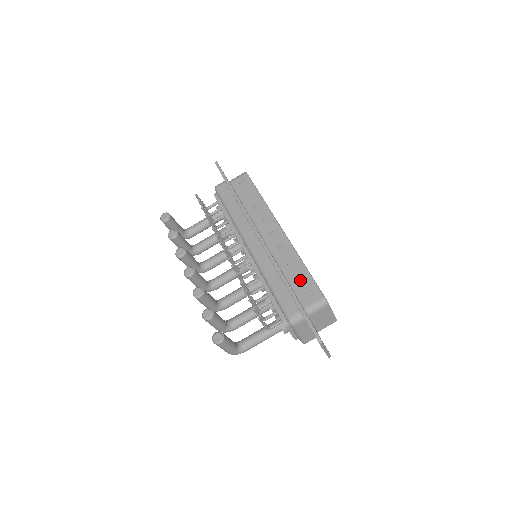
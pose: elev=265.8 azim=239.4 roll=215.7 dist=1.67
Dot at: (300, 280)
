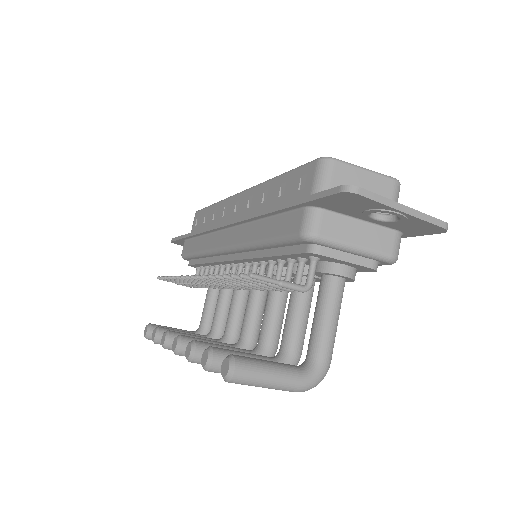
Dot at: (284, 191)
